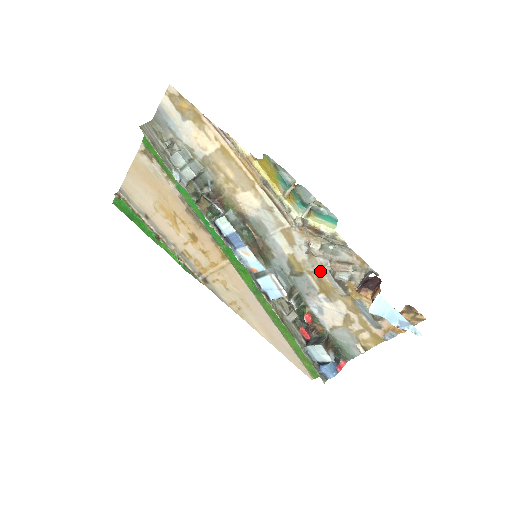
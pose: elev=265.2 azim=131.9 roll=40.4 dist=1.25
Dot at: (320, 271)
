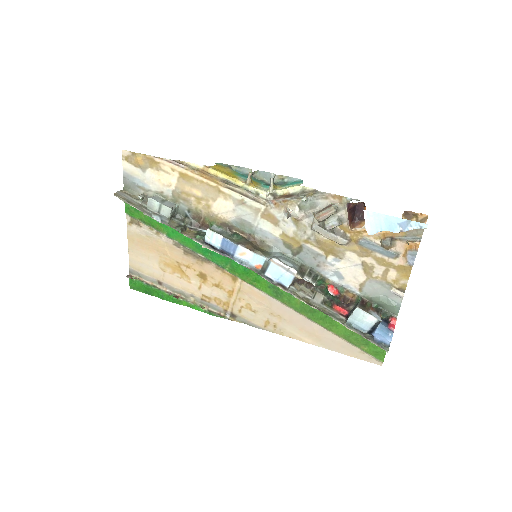
Dot at: (313, 233)
